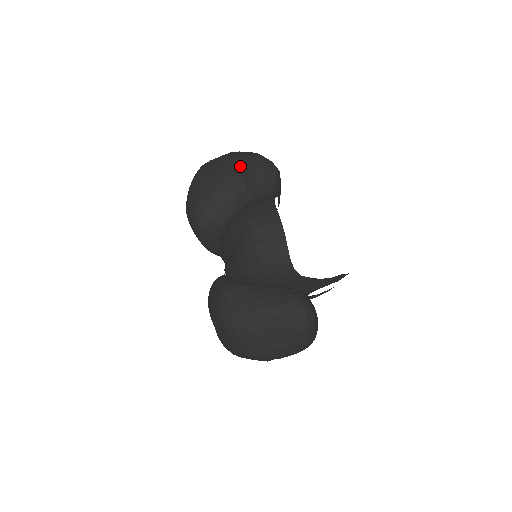
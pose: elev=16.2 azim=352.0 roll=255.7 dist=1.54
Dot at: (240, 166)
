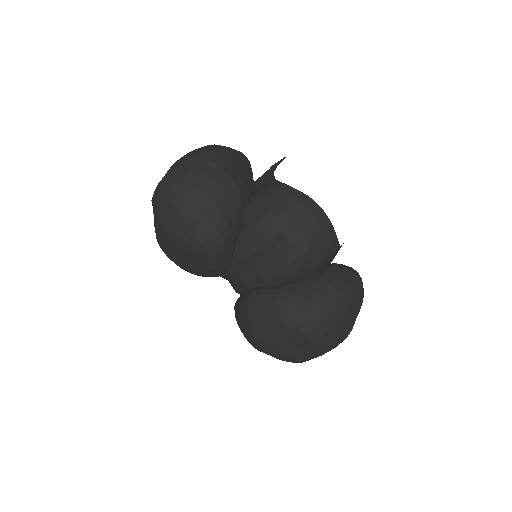
Dot at: (221, 162)
